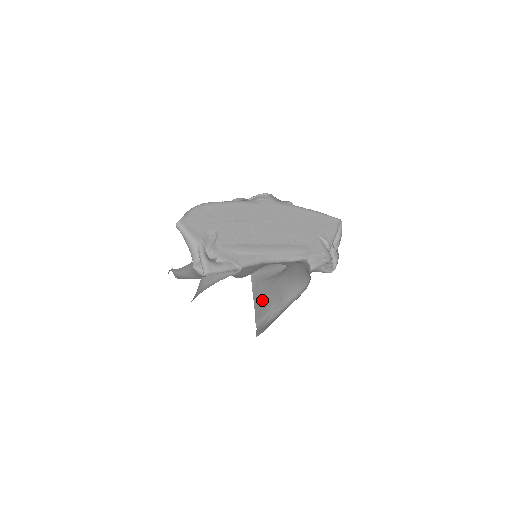
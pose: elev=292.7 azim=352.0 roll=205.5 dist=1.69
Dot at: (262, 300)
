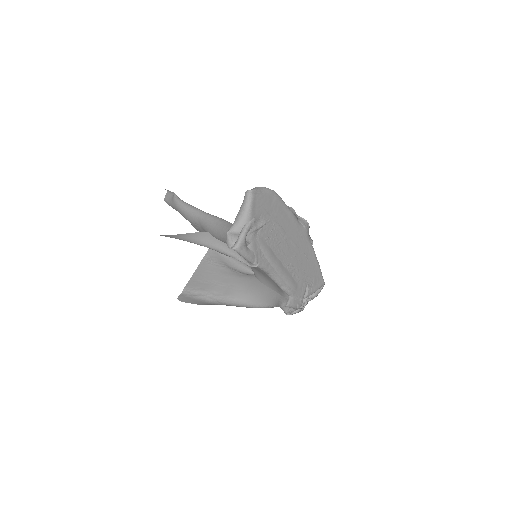
Dot at: (206, 277)
